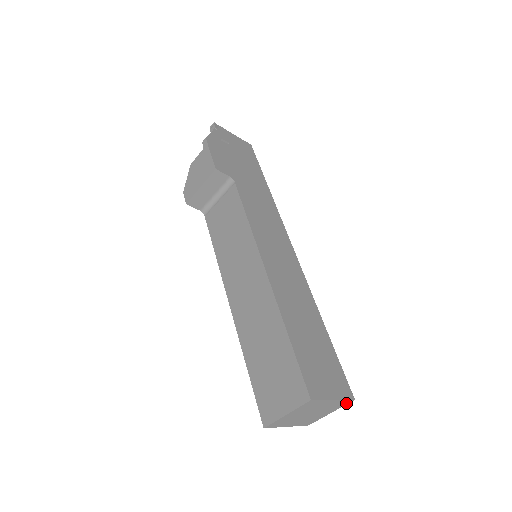
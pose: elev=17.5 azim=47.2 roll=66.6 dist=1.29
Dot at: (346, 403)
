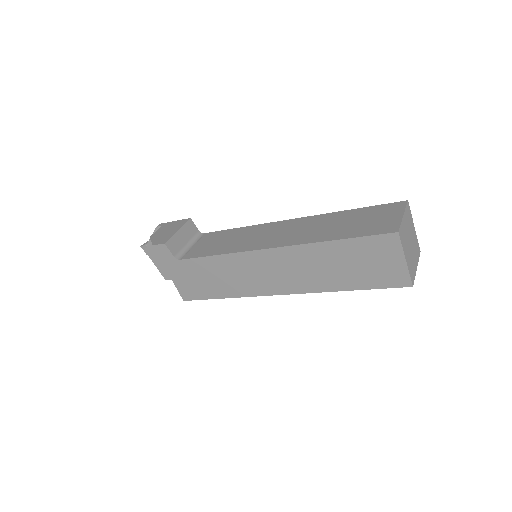
Dot at: (419, 253)
